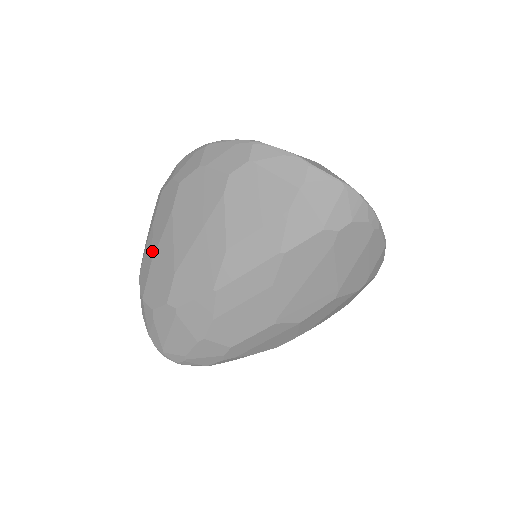
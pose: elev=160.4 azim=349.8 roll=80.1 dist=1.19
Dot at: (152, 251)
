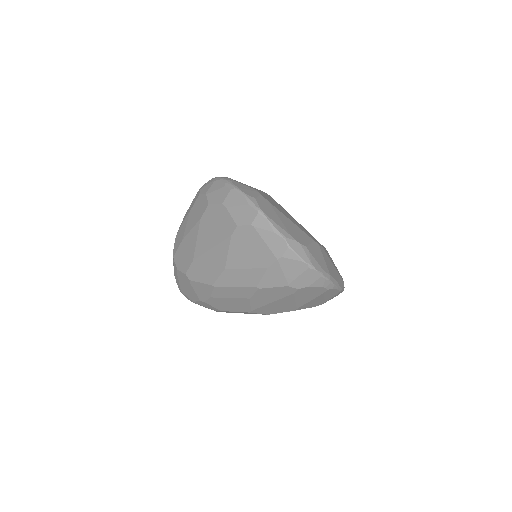
Dot at: (184, 232)
